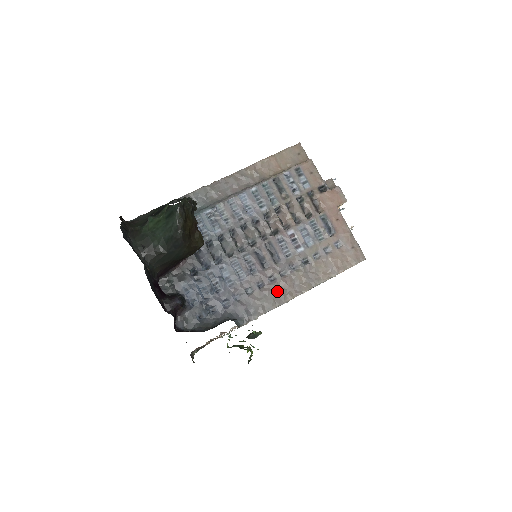
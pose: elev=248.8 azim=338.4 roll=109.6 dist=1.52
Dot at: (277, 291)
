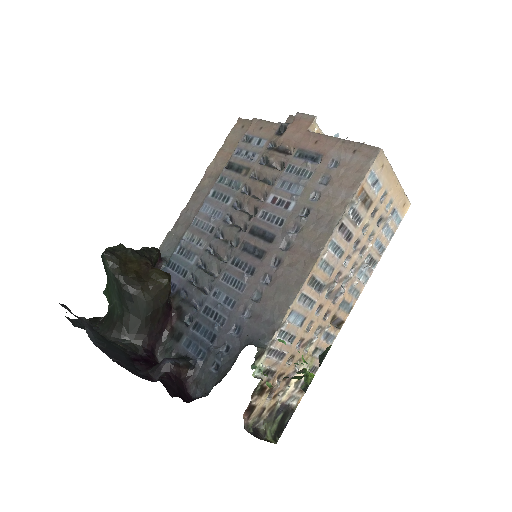
Dot at: (289, 272)
